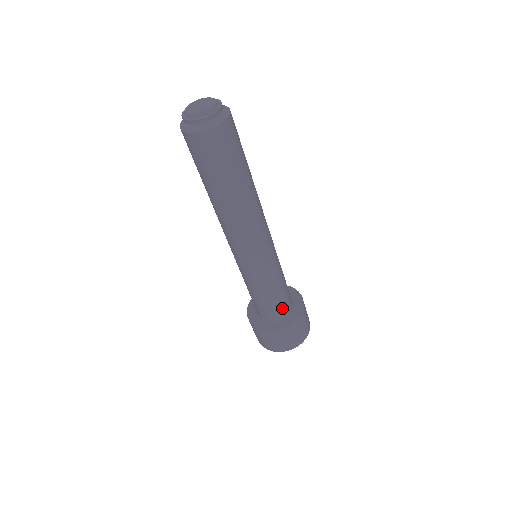
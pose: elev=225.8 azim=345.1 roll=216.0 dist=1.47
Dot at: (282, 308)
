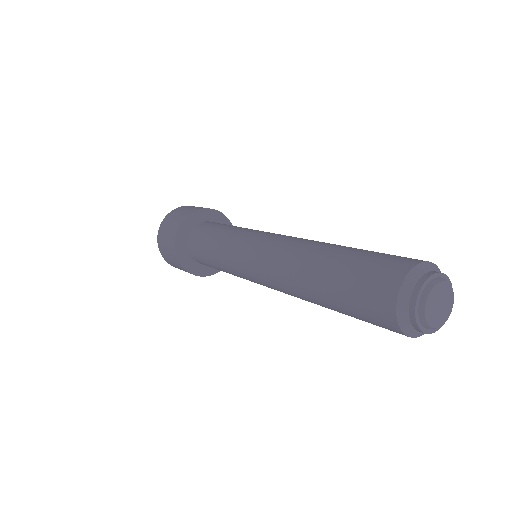
Dot at: occluded
